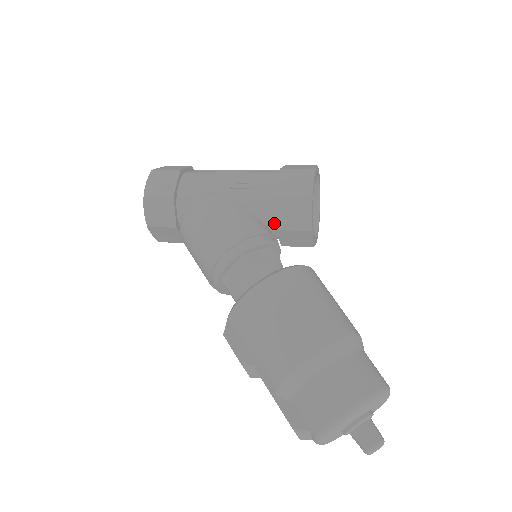
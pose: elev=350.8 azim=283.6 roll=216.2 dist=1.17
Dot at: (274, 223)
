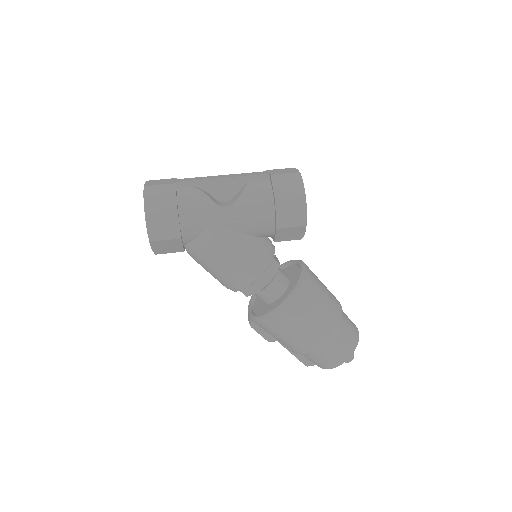
Dot at: occluded
